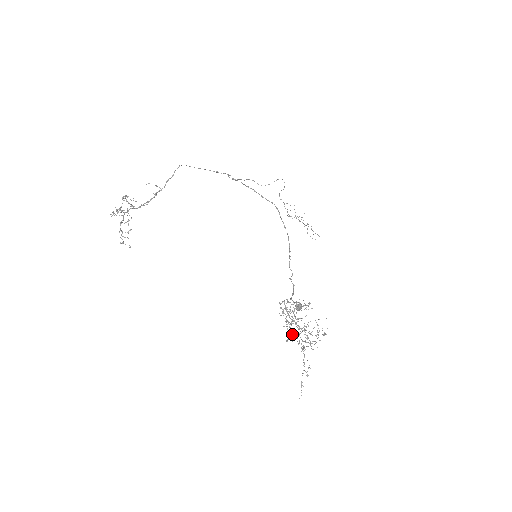
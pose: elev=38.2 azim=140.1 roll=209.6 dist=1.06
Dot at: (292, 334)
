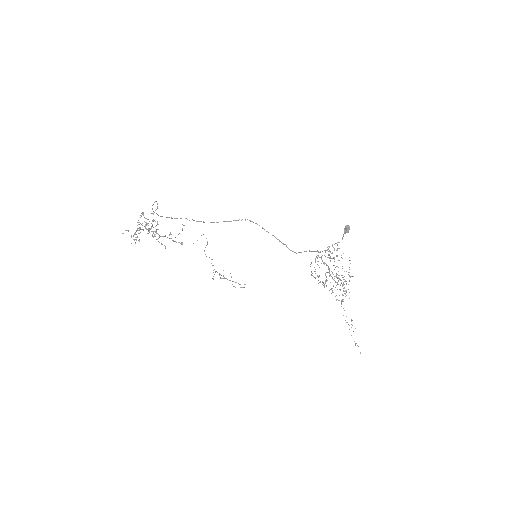
Dot at: occluded
